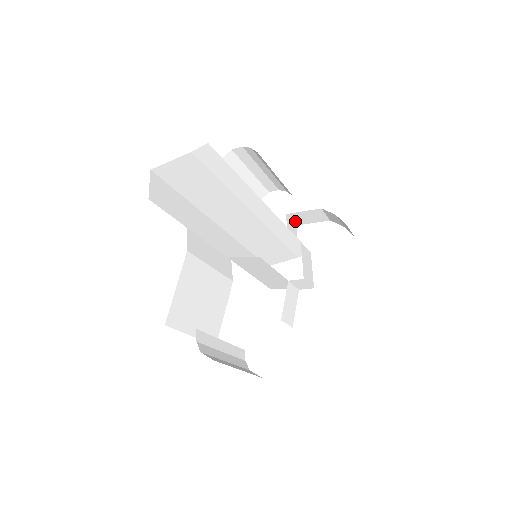
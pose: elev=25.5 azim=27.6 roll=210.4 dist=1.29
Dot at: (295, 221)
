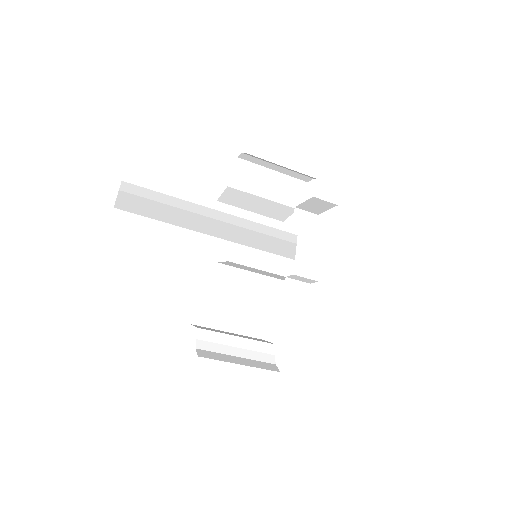
Dot at: (311, 211)
